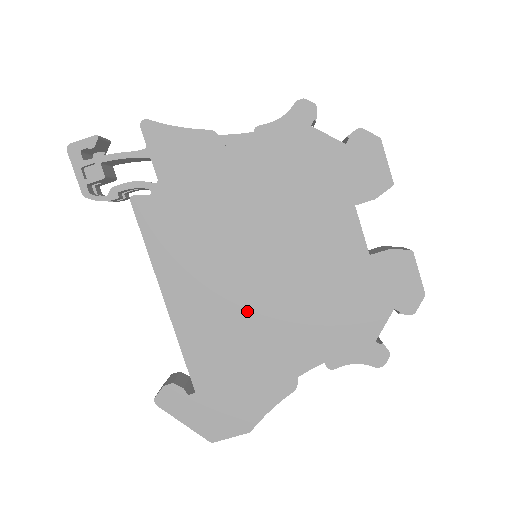
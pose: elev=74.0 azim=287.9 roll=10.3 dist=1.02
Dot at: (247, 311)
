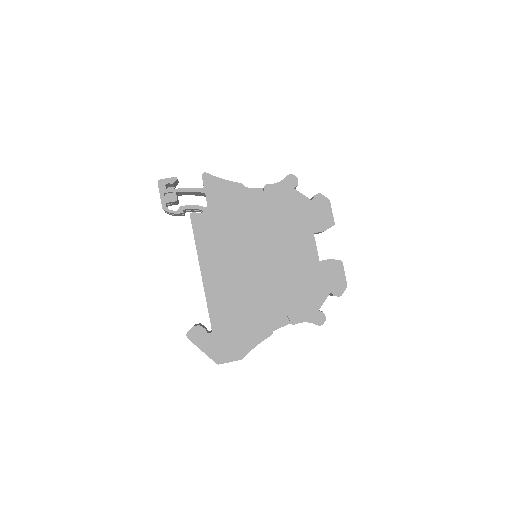
Dot at: (249, 285)
